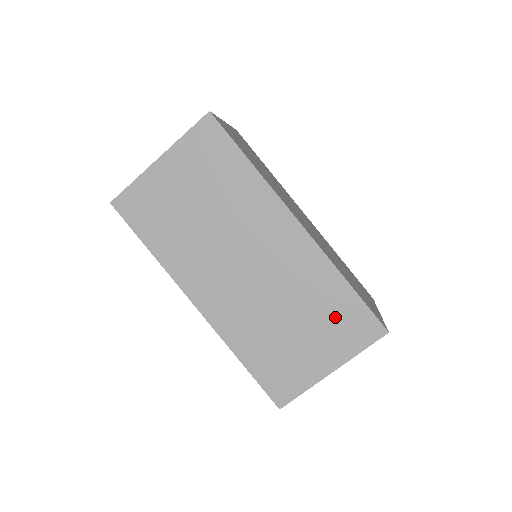
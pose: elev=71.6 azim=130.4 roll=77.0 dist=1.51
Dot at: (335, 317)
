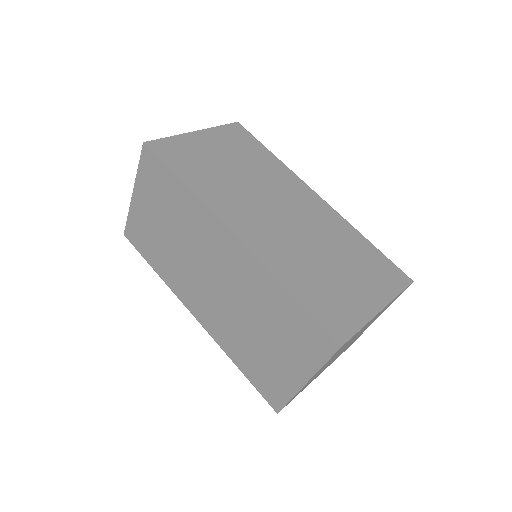
Dot at: (289, 328)
